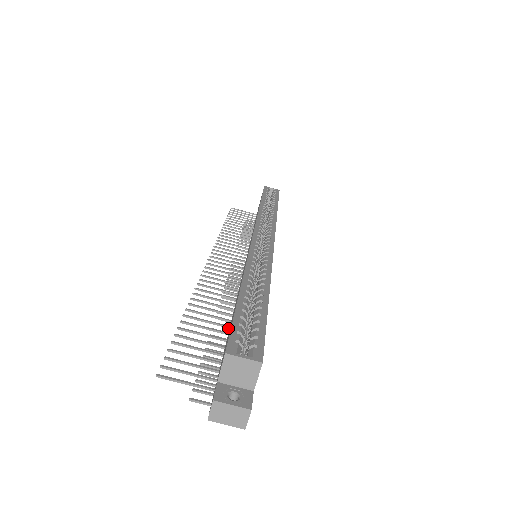
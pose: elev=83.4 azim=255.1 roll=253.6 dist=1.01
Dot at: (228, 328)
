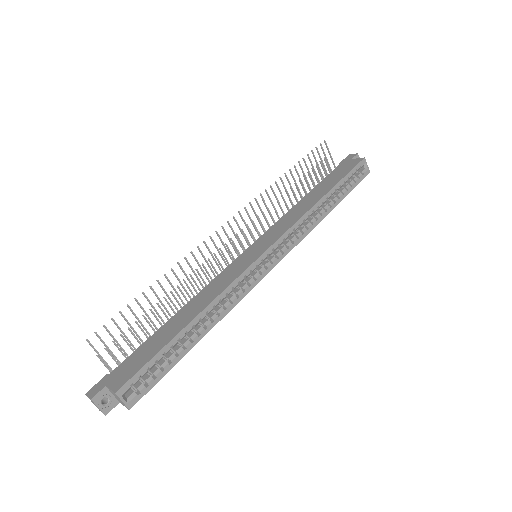
Dot at: (169, 314)
